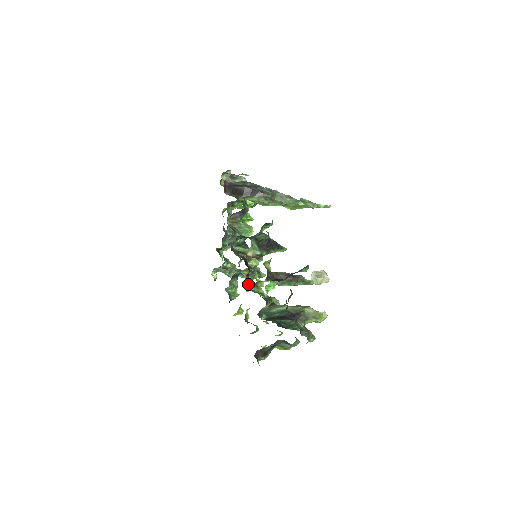
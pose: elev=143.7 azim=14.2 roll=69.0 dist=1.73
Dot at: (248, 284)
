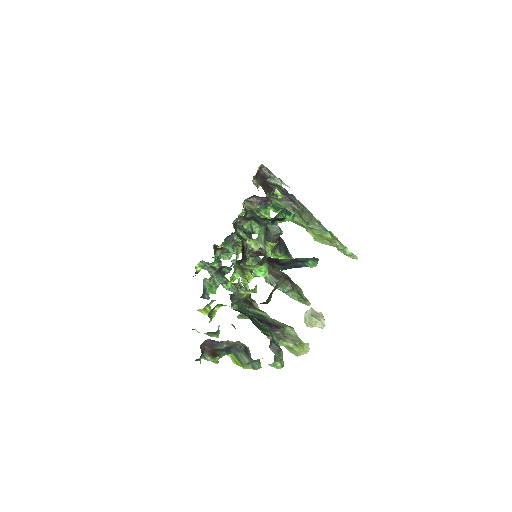
Dot at: (232, 280)
